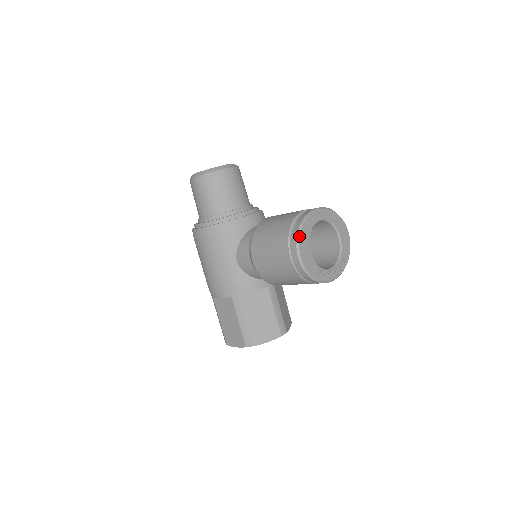
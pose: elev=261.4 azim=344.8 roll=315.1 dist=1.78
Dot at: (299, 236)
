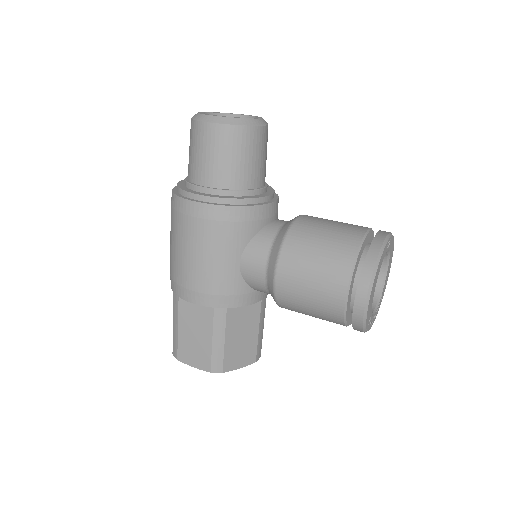
Dot at: (375, 275)
